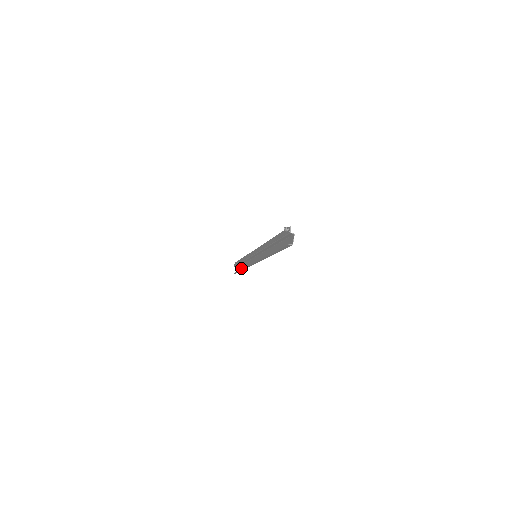
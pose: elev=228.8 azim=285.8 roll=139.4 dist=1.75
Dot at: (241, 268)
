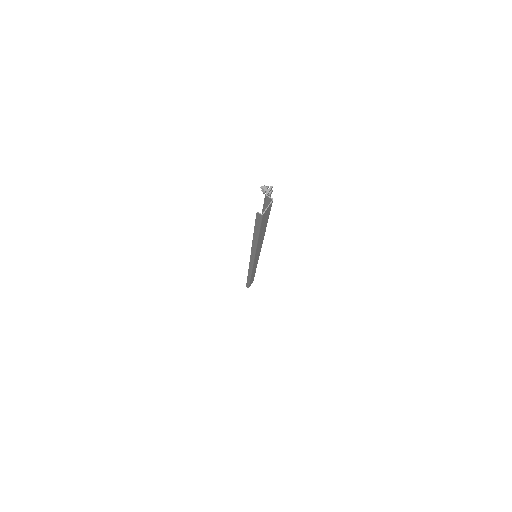
Dot at: occluded
